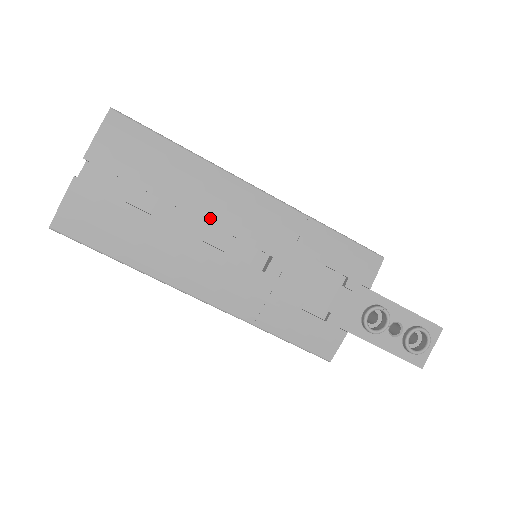
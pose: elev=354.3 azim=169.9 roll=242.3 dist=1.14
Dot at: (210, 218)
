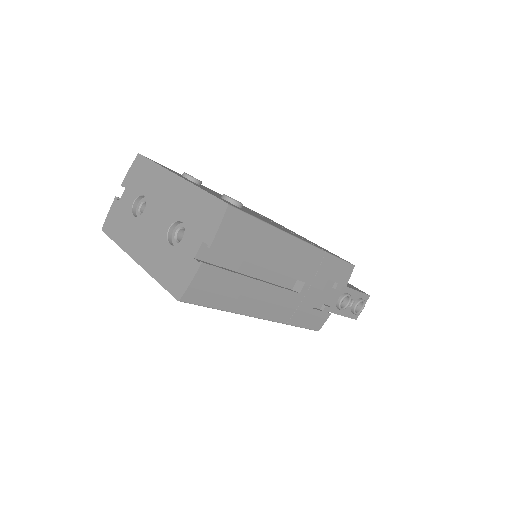
Dot at: (278, 269)
